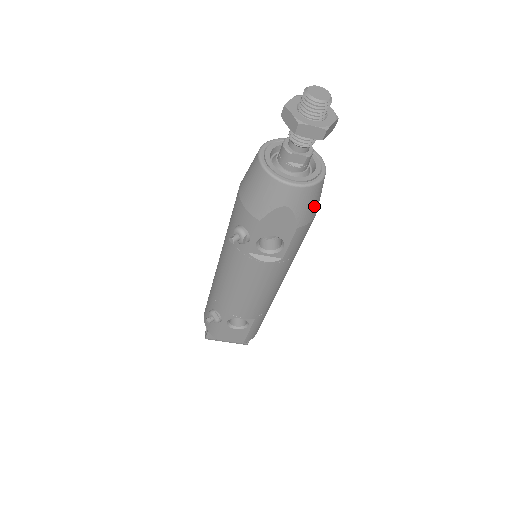
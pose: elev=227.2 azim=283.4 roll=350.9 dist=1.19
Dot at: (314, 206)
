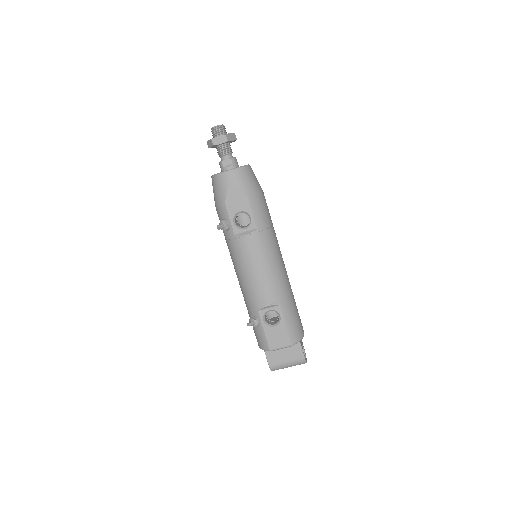
Dot at: (252, 183)
